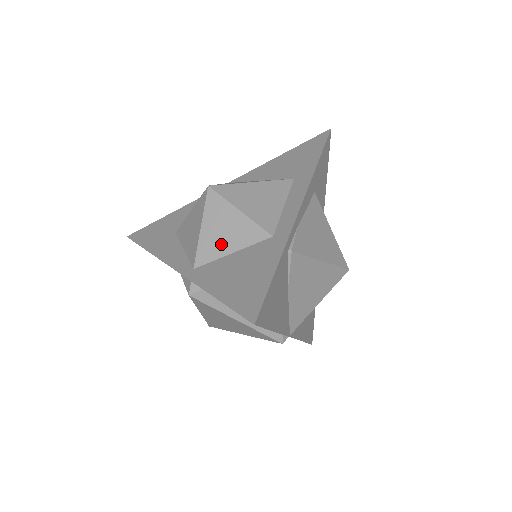
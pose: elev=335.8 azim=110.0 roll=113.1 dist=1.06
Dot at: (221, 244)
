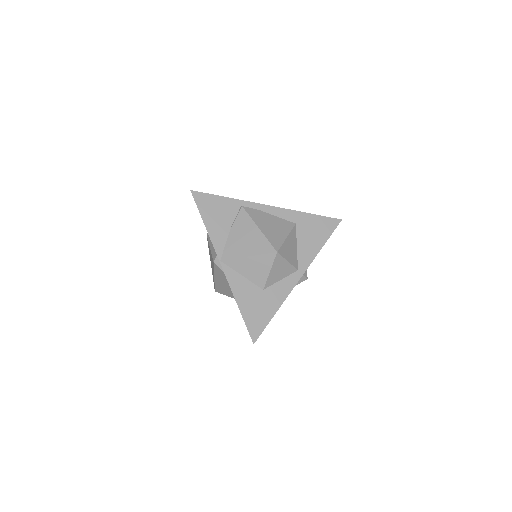
Dot at: occluded
